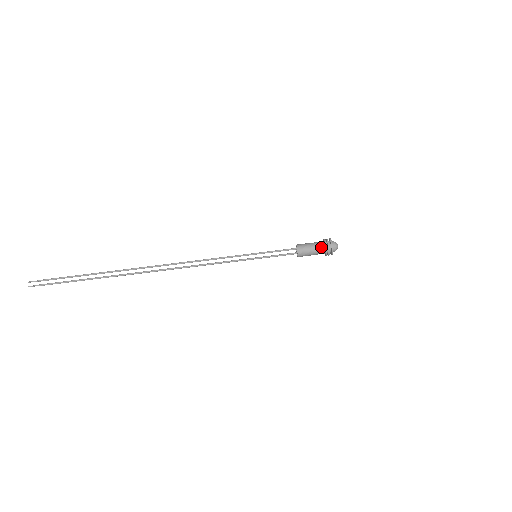
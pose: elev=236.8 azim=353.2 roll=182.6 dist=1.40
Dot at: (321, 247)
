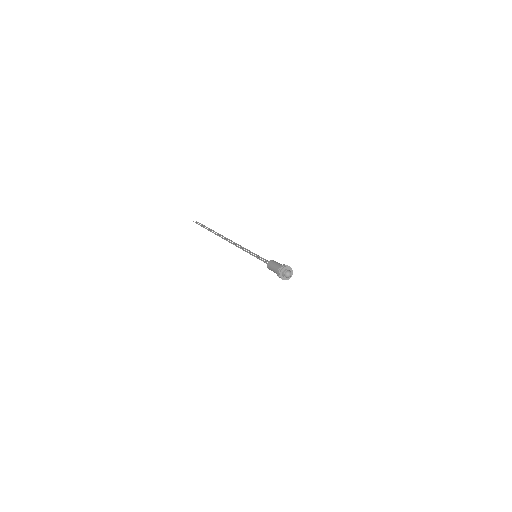
Dot at: (282, 265)
